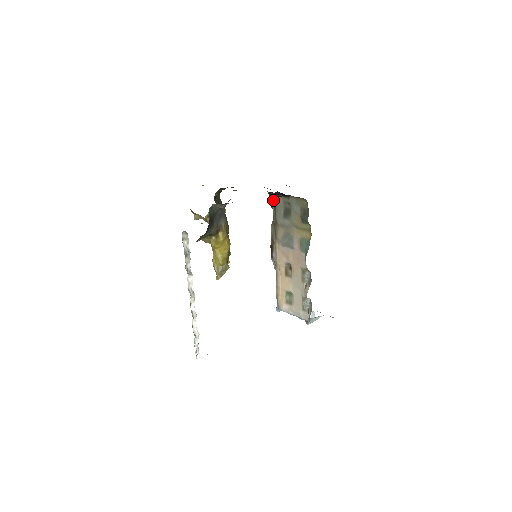
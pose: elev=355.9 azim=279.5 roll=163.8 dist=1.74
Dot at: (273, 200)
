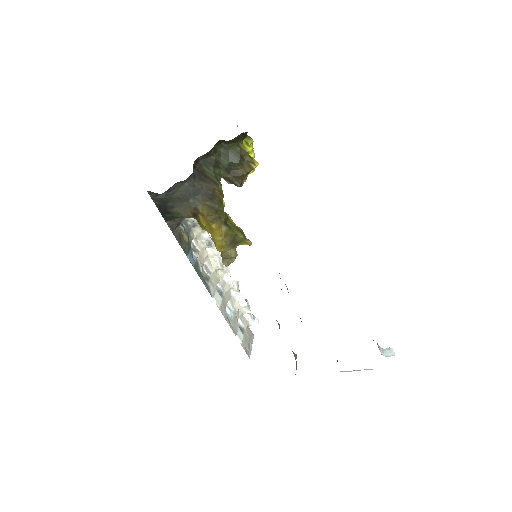
Dot at: occluded
